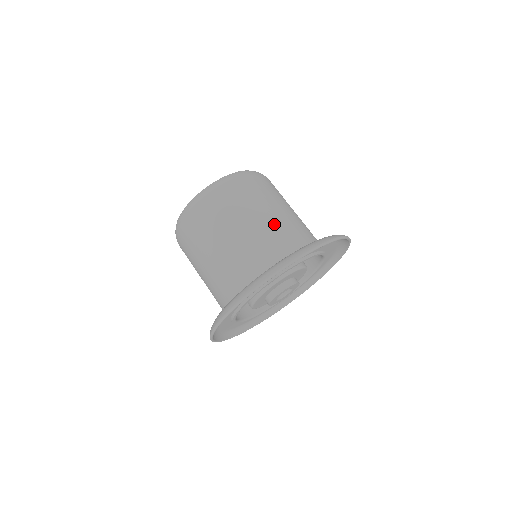
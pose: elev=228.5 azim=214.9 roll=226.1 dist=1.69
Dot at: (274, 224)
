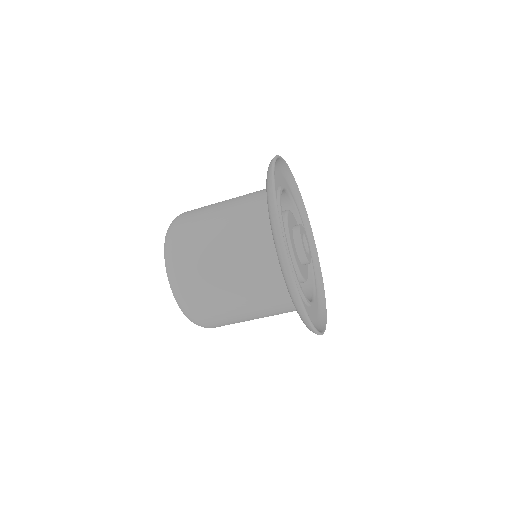
Dot at: (239, 264)
